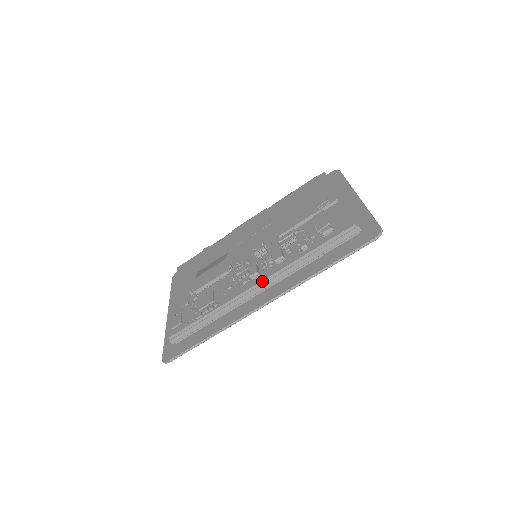
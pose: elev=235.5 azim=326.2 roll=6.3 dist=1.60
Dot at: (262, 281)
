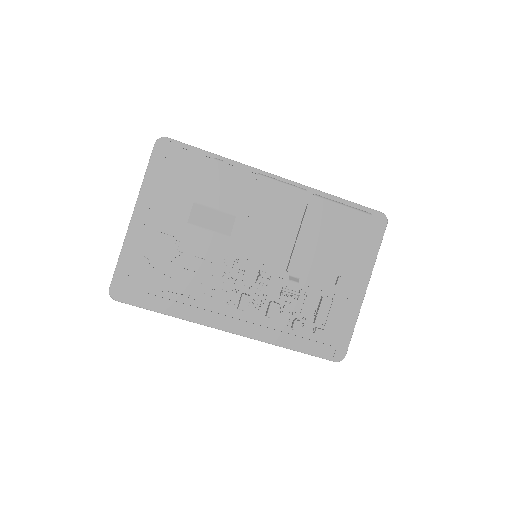
Dot at: occluded
